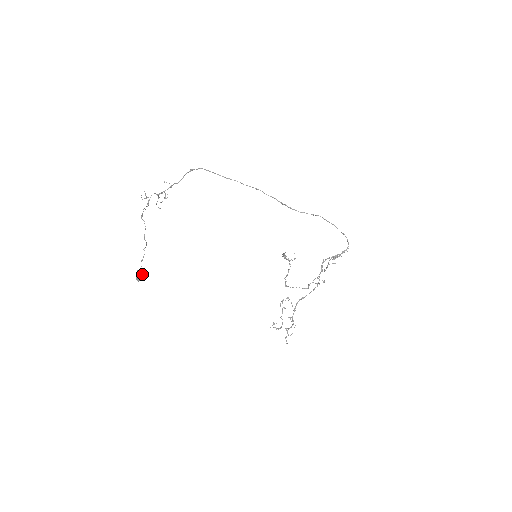
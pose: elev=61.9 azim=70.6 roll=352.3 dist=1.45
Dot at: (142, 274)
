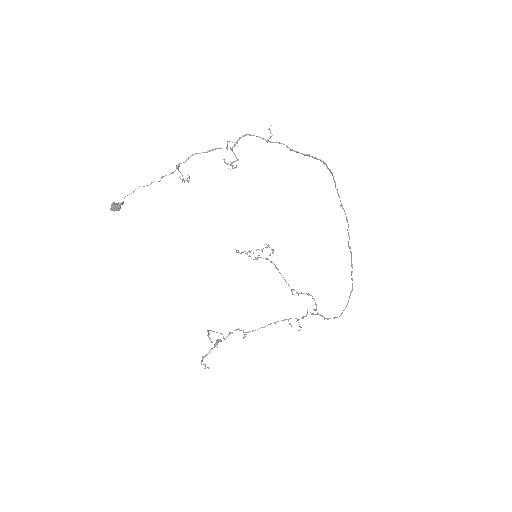
Dot at: occluded
